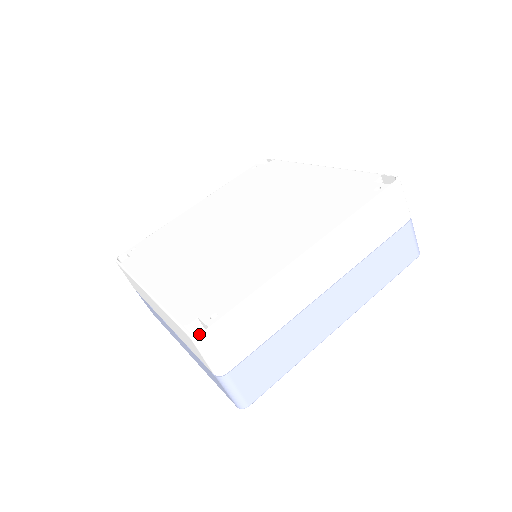
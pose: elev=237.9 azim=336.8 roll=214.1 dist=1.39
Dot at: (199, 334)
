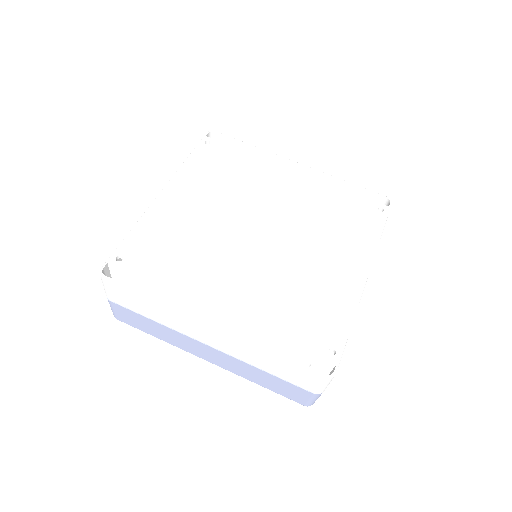
Dot at: (334, 373)
